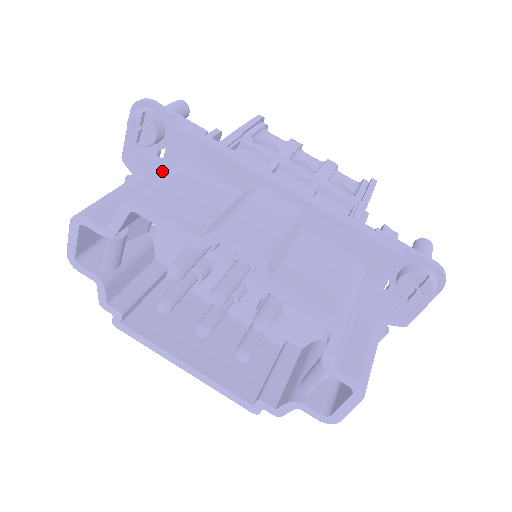
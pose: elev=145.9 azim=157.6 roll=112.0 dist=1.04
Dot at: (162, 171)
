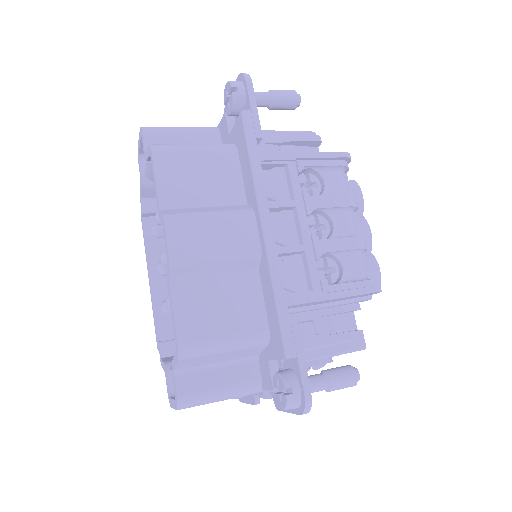
Dot at: (228, 140)
